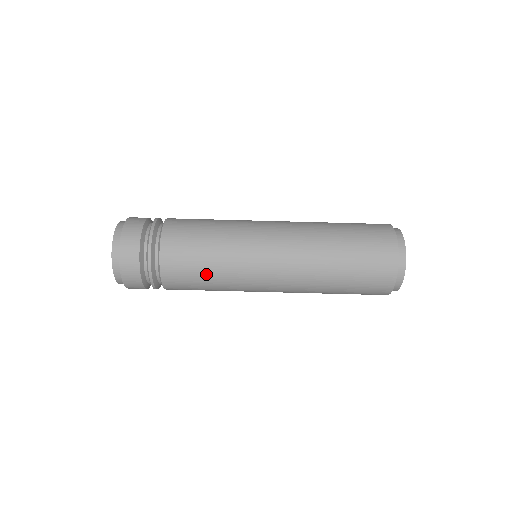
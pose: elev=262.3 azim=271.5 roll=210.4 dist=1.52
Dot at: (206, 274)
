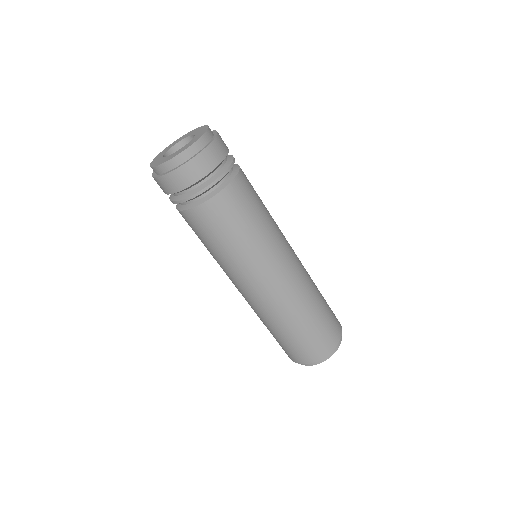
Dot at: (243, 231)
